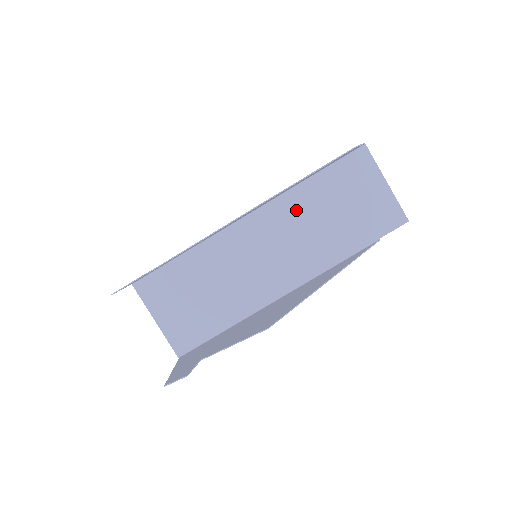
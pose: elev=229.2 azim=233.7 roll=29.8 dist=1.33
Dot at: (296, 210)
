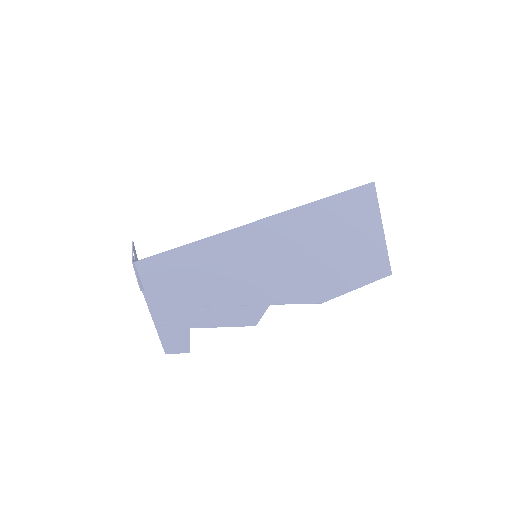
Dot at: occluded
